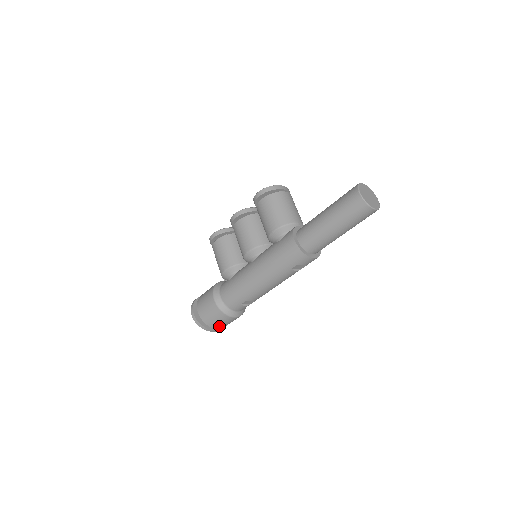
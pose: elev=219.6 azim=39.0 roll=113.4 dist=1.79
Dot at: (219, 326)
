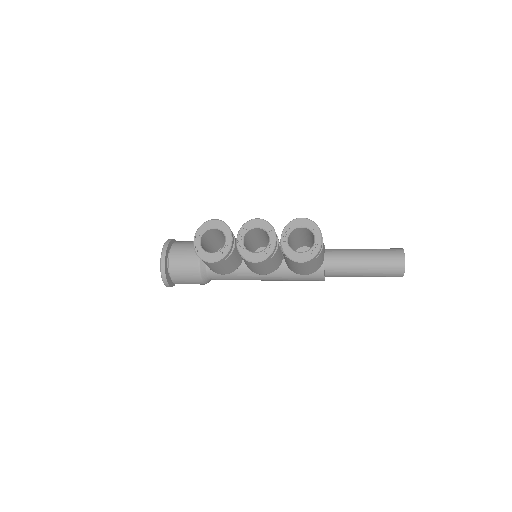
Dot at: occluded
